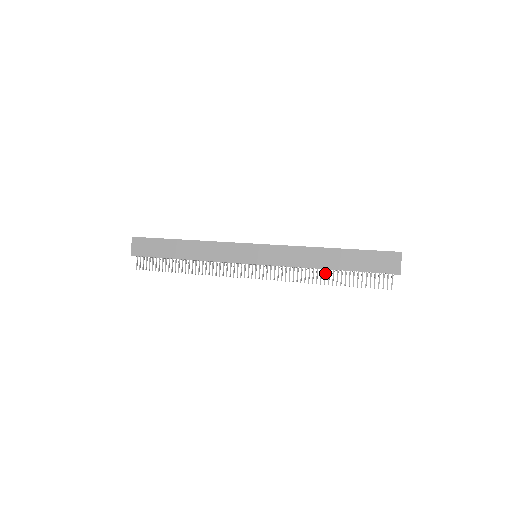
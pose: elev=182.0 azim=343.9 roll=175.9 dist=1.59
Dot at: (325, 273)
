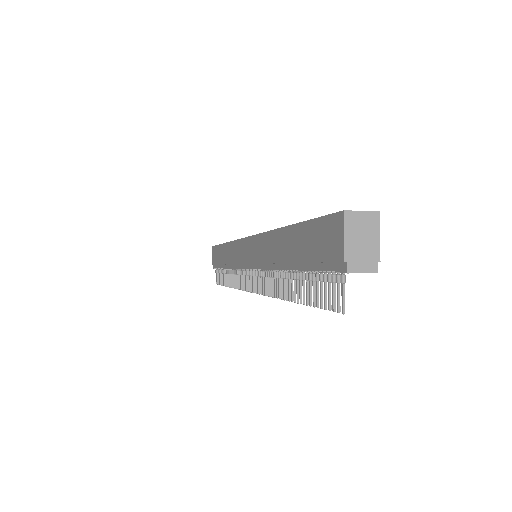
Dot at: (285, 278)
